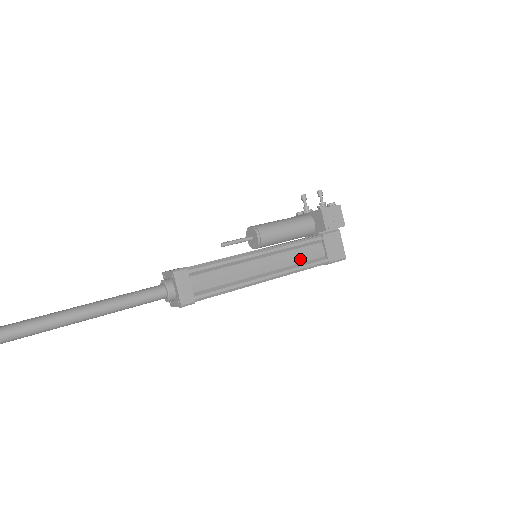
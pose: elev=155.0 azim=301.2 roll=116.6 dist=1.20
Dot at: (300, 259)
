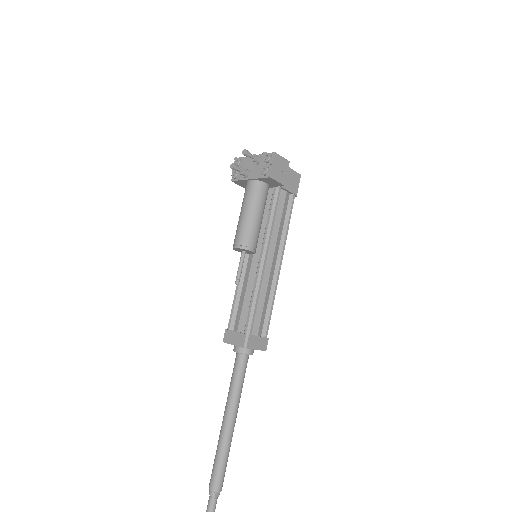
Dot at: (282, 221)
